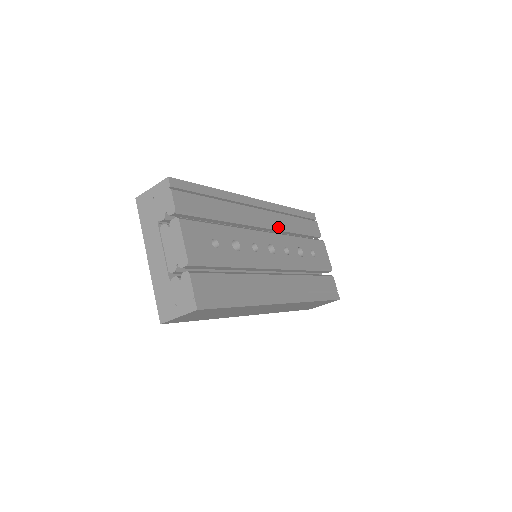
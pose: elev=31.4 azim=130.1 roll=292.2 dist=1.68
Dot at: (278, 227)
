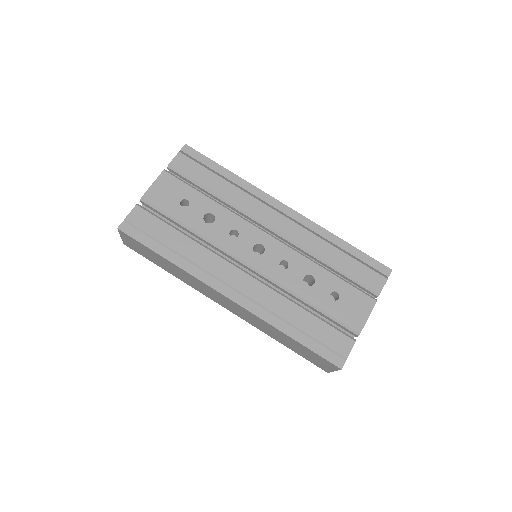
Dot at: (296, 242)
